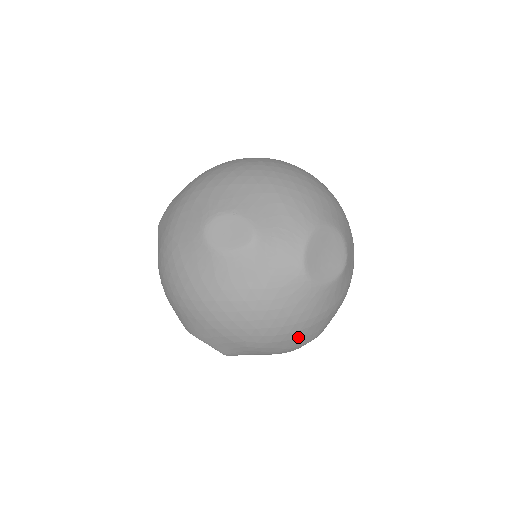
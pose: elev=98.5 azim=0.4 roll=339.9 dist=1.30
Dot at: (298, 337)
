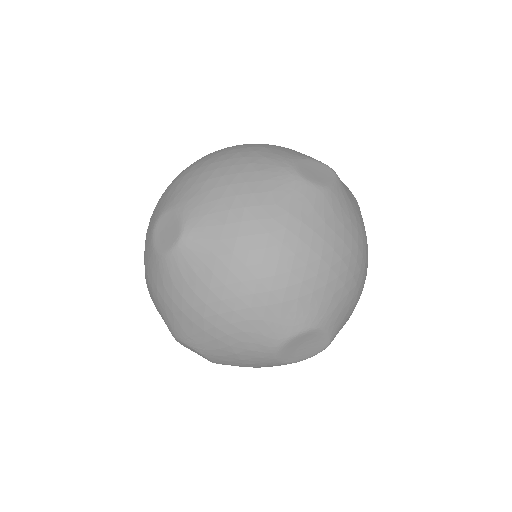
Dot at: occluded
